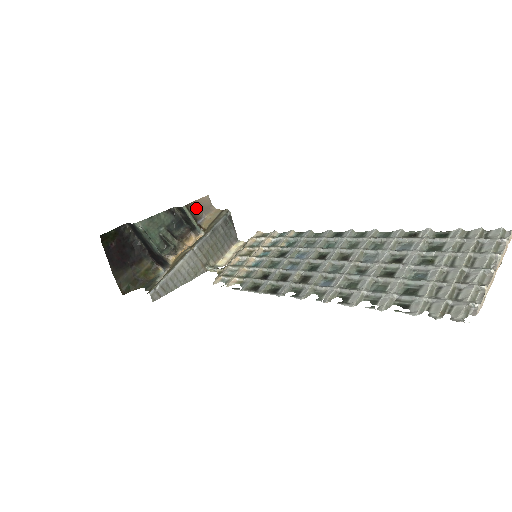
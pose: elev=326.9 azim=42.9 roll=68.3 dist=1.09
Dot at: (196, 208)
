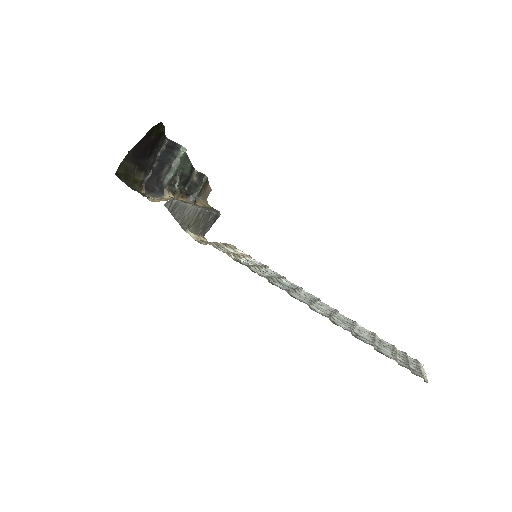
Dot at: (205, 187)
